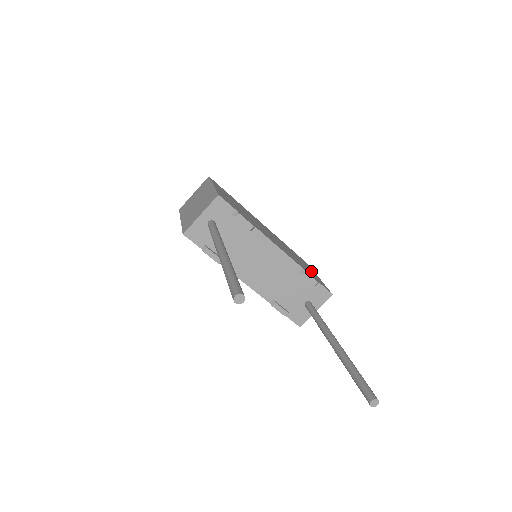
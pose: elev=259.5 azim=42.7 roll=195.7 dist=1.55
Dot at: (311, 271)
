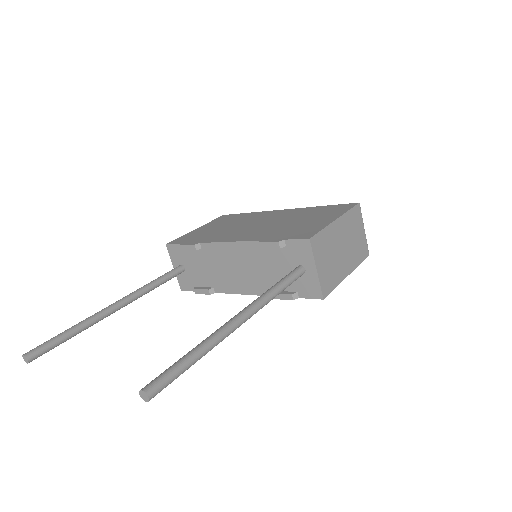
Dot at: (317, 222)
